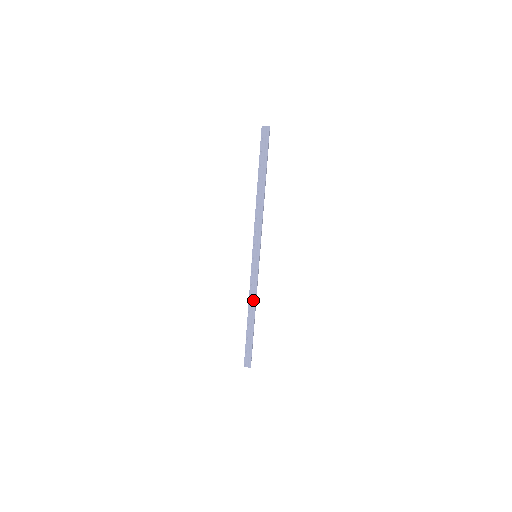
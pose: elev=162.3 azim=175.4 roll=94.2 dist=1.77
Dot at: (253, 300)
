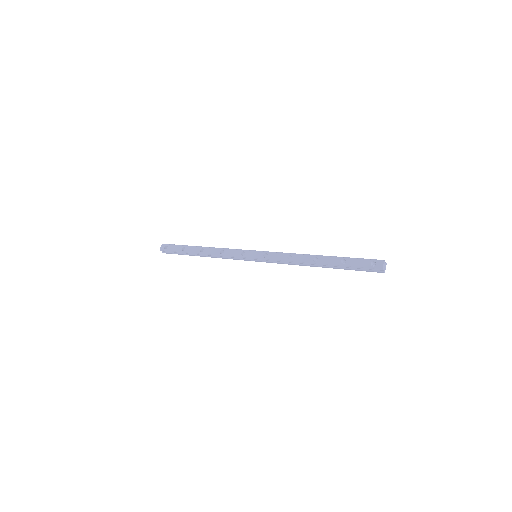
Dot at: (218, 257)
